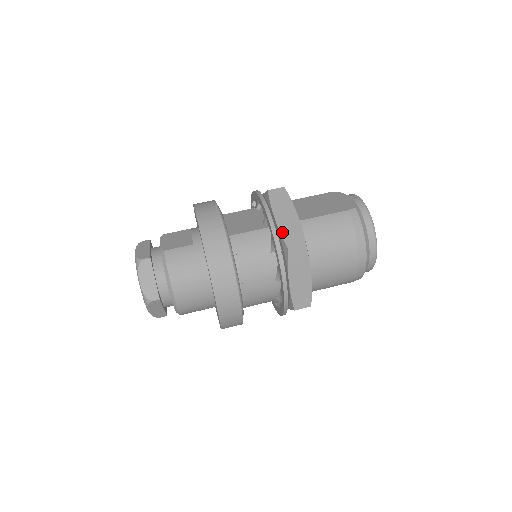
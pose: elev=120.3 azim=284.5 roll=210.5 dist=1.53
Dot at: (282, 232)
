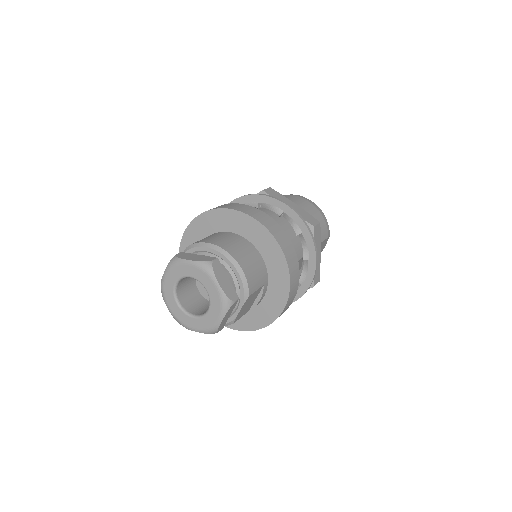
Dot at: occluded
